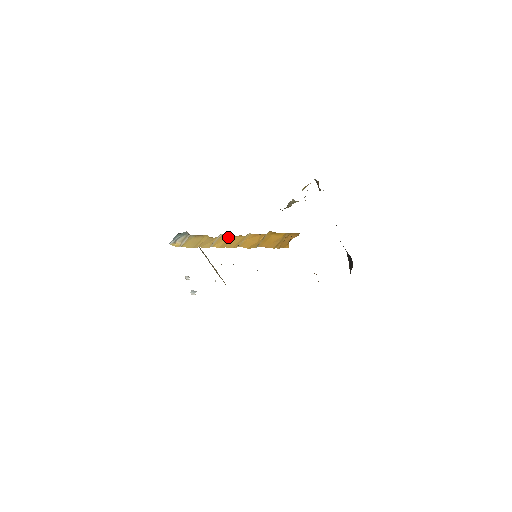
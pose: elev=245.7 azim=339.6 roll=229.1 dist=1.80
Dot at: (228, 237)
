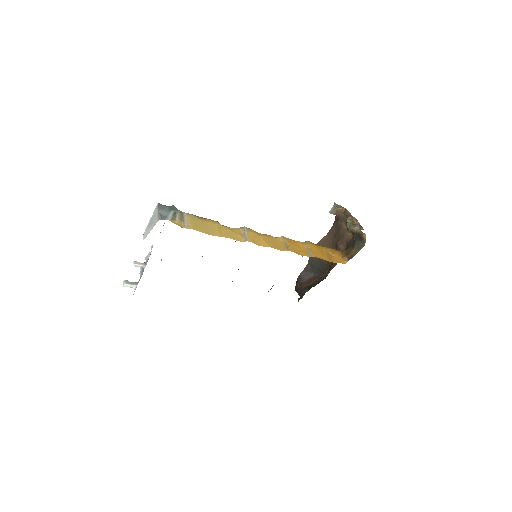
Dot at: (259, 234)
